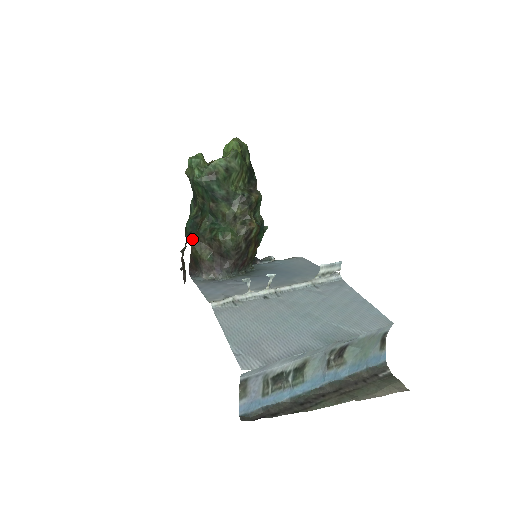
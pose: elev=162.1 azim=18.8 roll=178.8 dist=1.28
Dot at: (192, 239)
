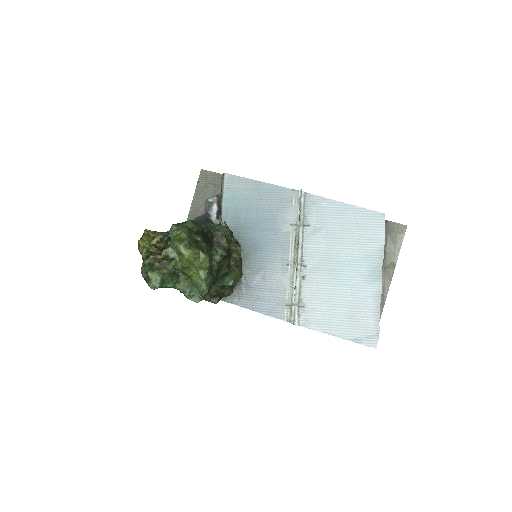
Dot at: (212, 301)
